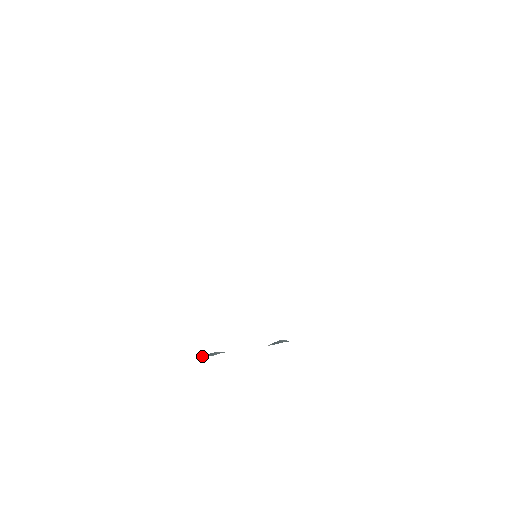
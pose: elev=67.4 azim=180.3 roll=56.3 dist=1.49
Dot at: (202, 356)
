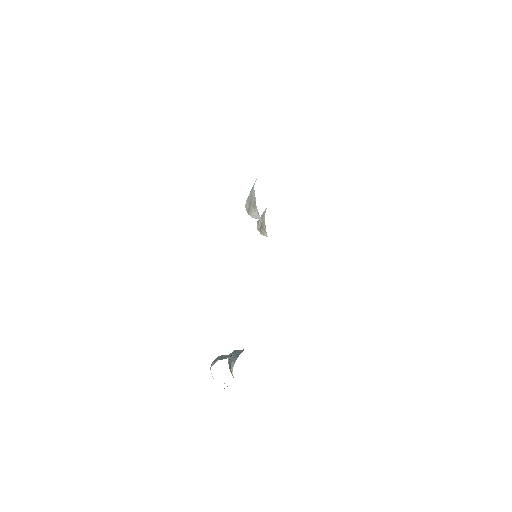
Dot at: (218, 359)
